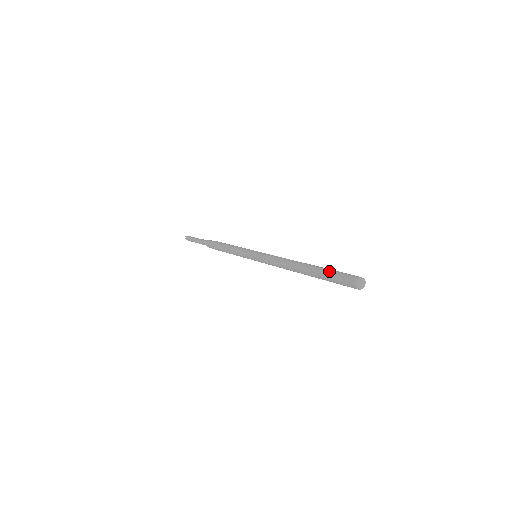
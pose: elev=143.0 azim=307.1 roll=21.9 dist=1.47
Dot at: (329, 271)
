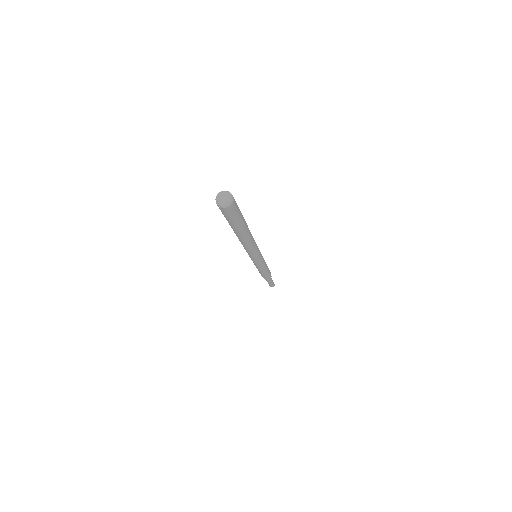
Dot at: occluded
